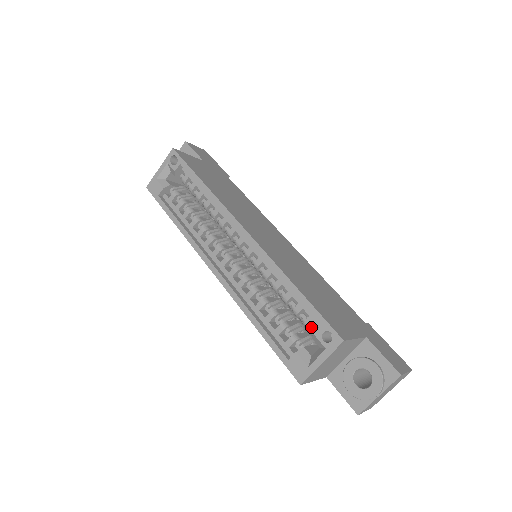
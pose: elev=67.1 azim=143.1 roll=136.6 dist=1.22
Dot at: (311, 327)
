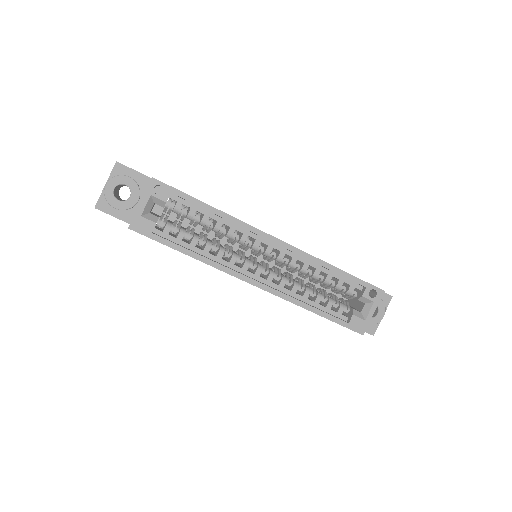
Dot at: (352, 292)
